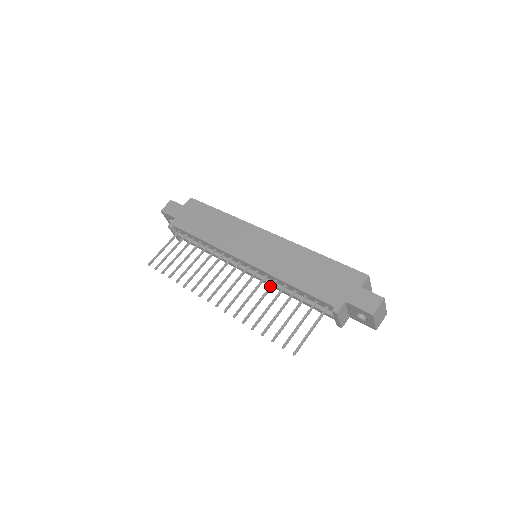
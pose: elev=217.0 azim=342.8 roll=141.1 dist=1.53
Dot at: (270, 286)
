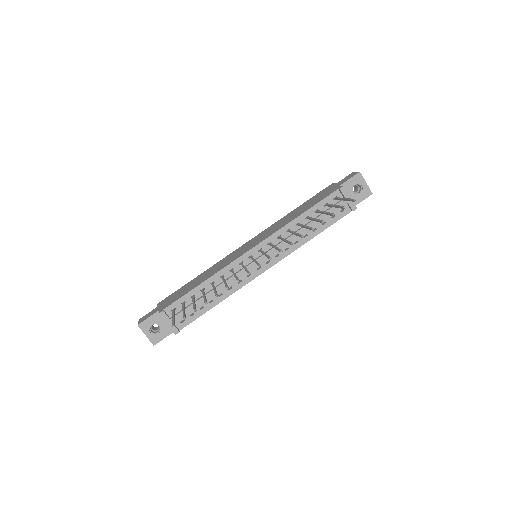
Dot at: (289, 231)
